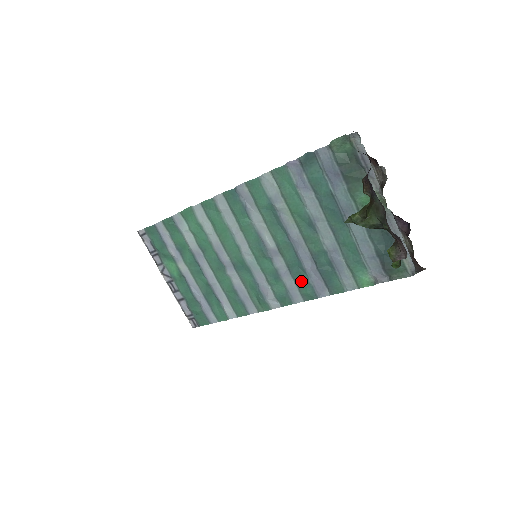
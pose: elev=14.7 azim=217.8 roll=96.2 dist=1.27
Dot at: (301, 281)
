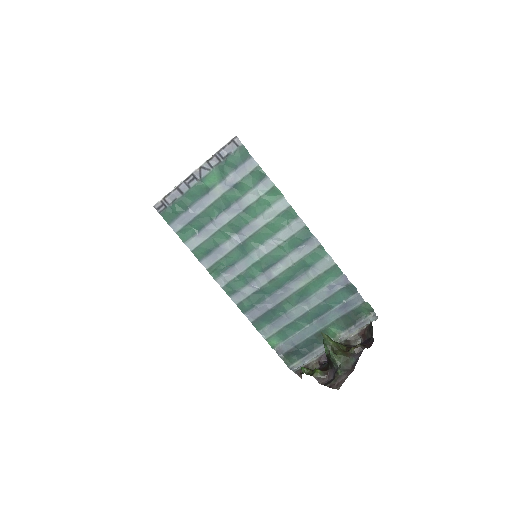
Dot at: (253, 300)
